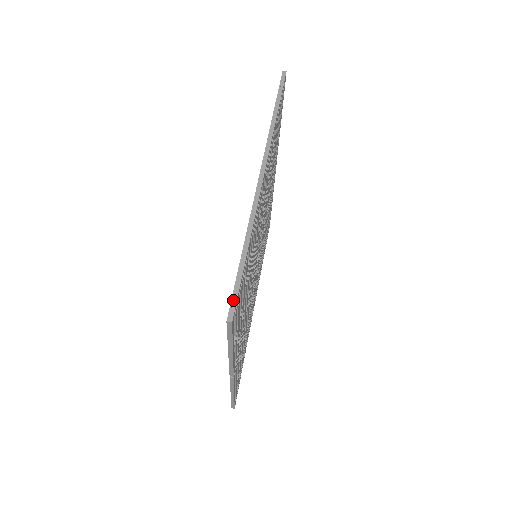
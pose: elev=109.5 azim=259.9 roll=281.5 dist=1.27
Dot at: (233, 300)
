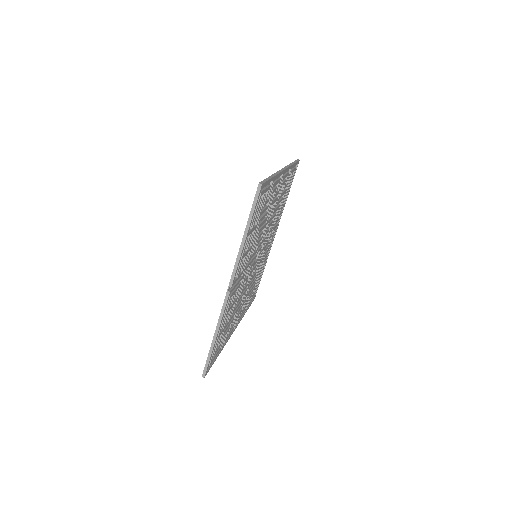
Dot at: (263, 181)
